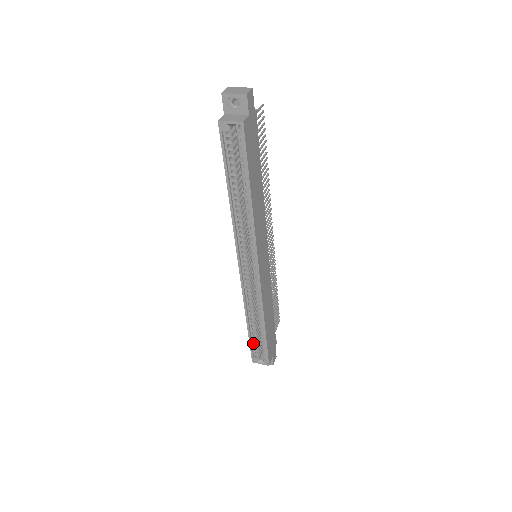
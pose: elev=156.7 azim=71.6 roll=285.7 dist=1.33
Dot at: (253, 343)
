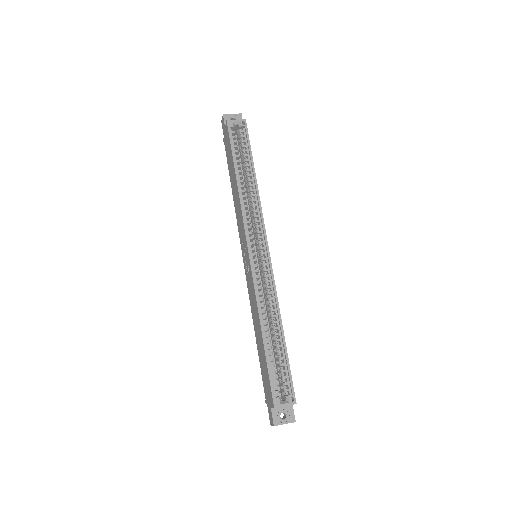
Dot at: (271, 370)
